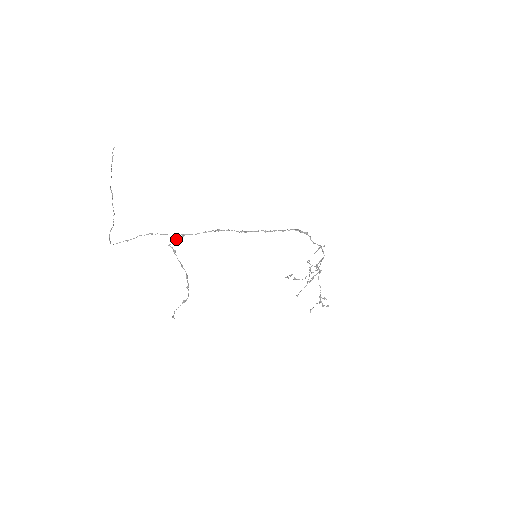
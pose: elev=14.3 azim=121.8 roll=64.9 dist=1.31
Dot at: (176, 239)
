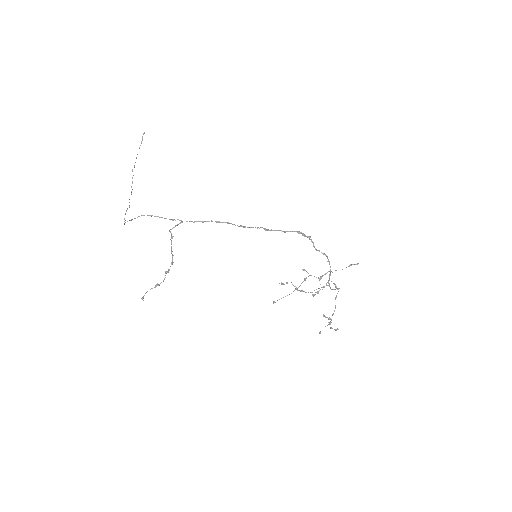
Dot at: (175, 225)
